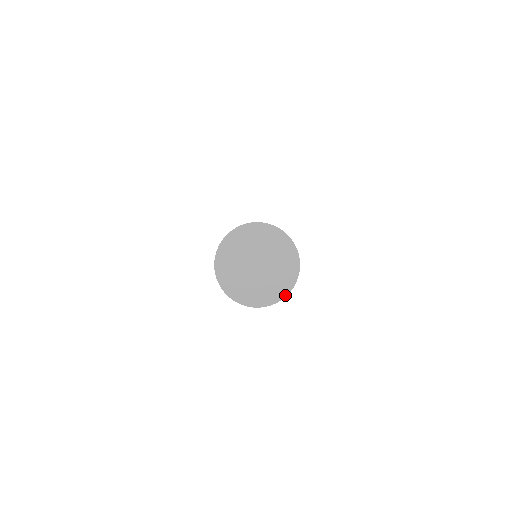
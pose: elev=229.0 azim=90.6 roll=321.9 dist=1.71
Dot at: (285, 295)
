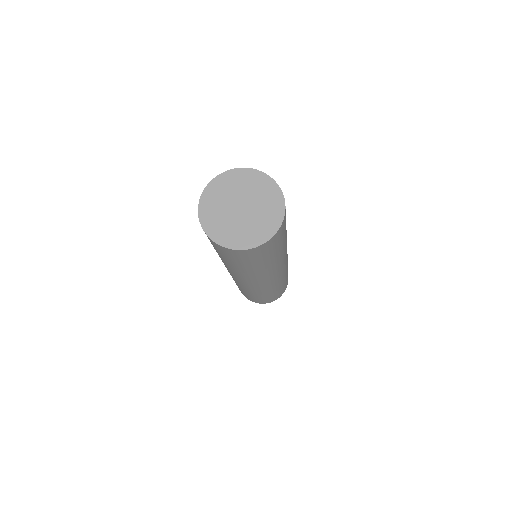
Dot at: (272, 235)
